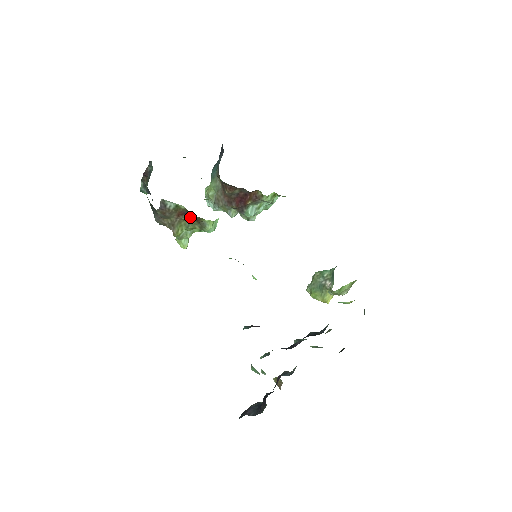
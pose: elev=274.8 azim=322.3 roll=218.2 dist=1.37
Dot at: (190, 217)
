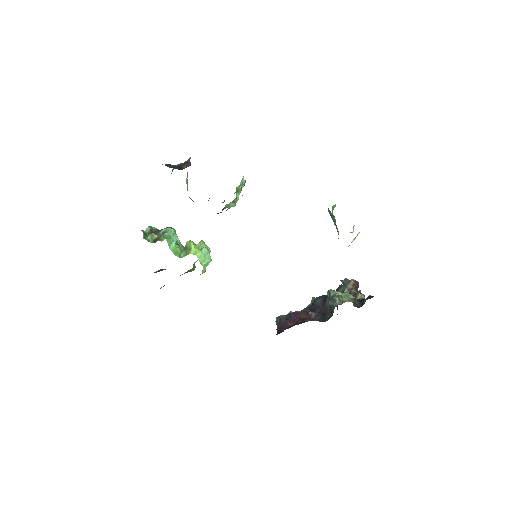
Dot at: occluded
